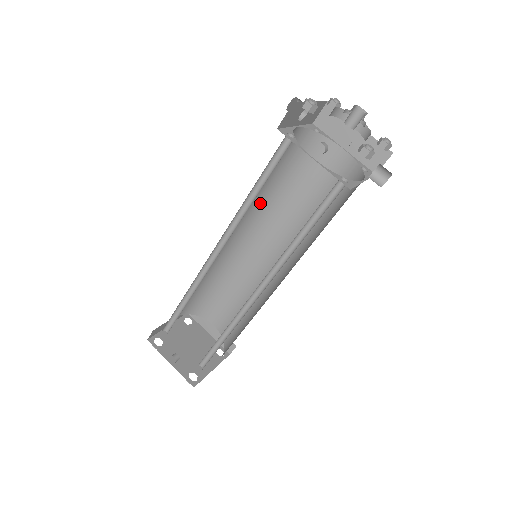
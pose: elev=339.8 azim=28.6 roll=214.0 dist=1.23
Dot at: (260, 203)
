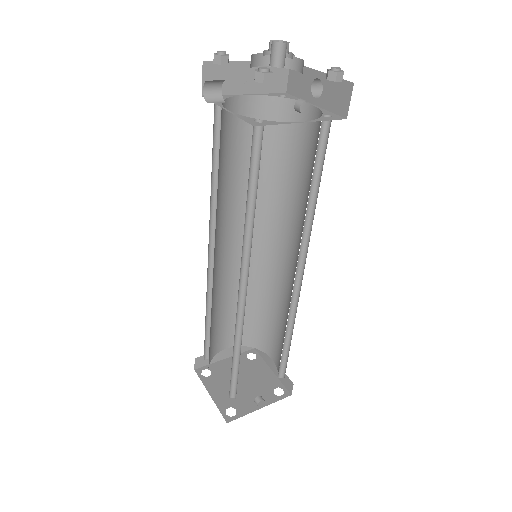
Dot at: (216, 214)
